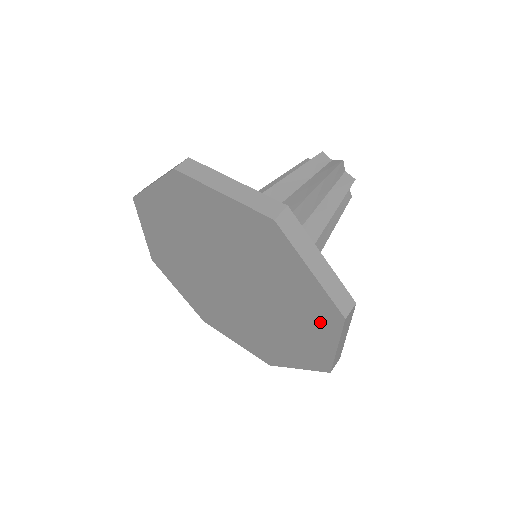
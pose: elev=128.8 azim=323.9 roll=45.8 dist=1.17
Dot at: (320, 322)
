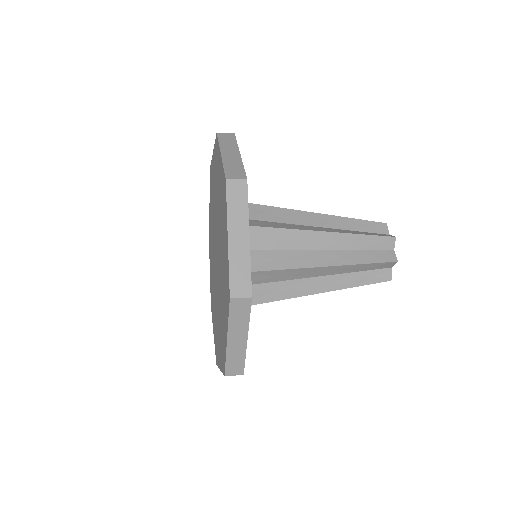
Dot at: (218, 162)
